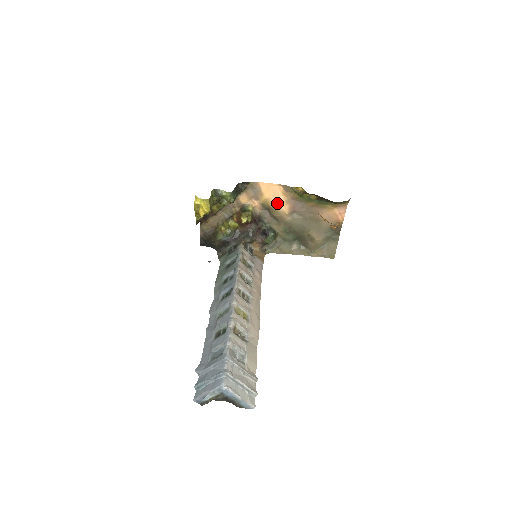
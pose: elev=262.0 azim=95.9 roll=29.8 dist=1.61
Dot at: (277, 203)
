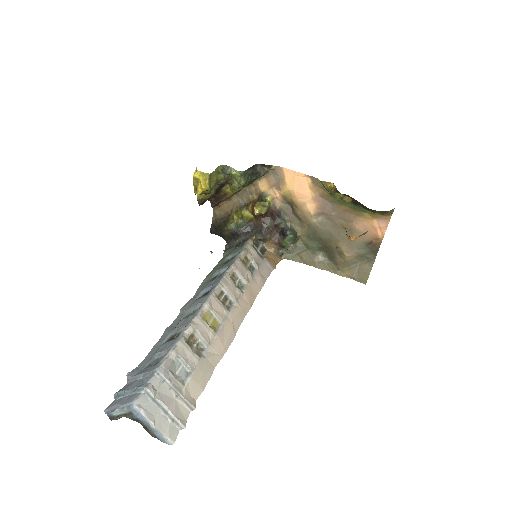
Dot at: (302, 198)
